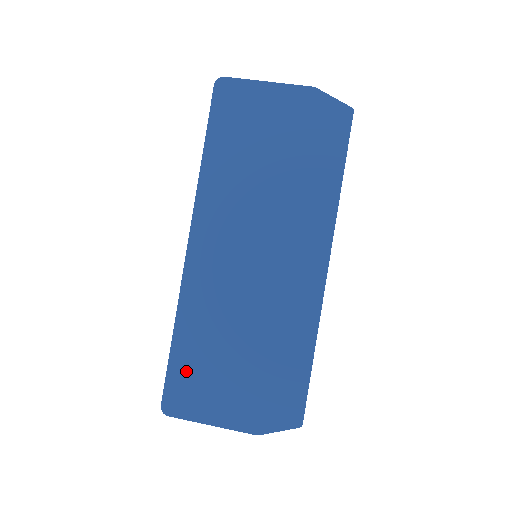
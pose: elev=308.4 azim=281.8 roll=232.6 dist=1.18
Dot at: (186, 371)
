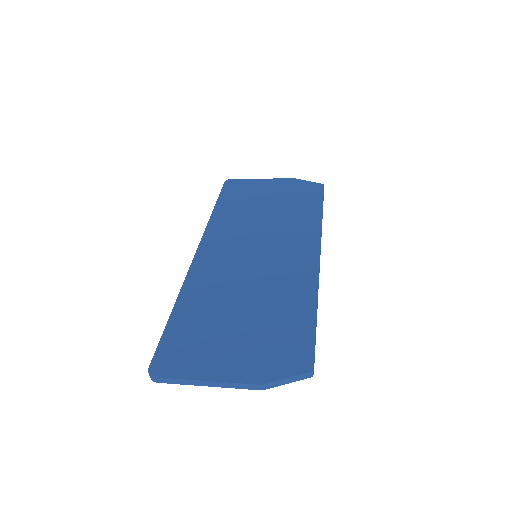
Dot at: (183, 335)
